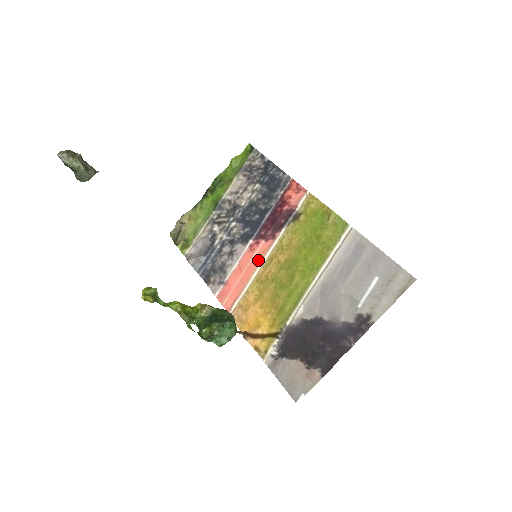
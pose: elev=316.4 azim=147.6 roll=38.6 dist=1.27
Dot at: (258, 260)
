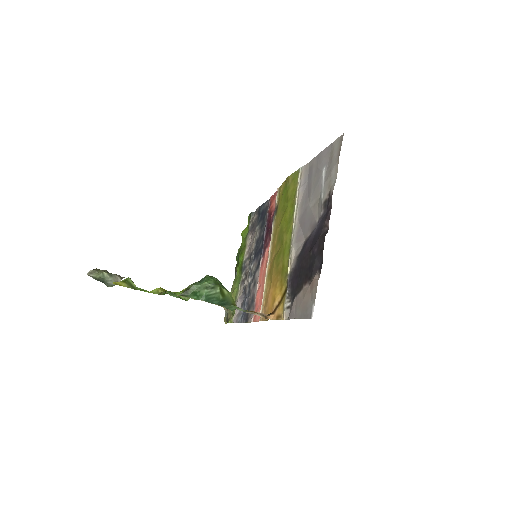
Dot at: (266, 263)
